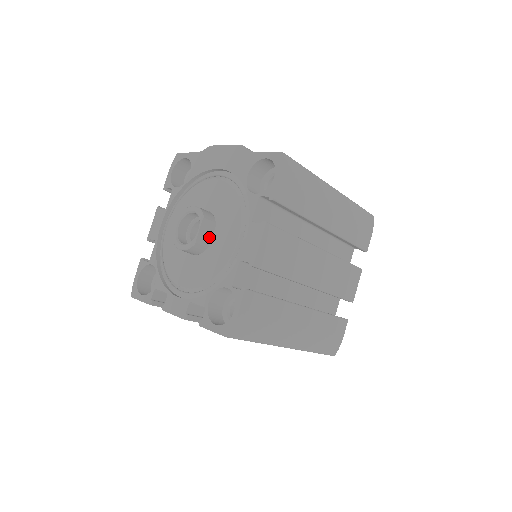
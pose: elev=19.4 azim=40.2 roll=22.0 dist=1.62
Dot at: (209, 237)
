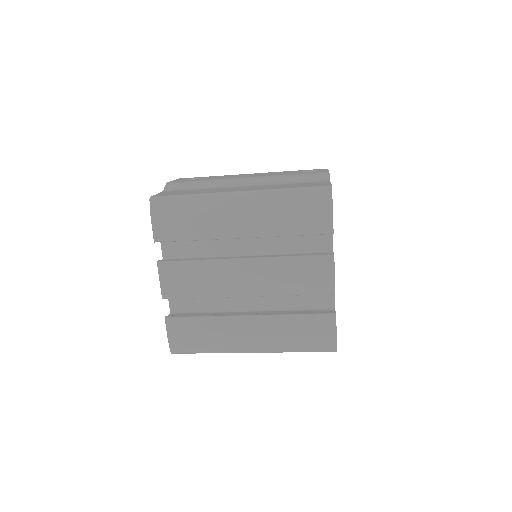
Dot at: occluded
